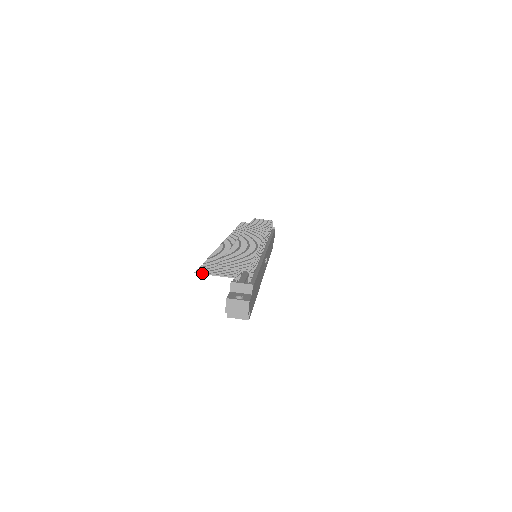
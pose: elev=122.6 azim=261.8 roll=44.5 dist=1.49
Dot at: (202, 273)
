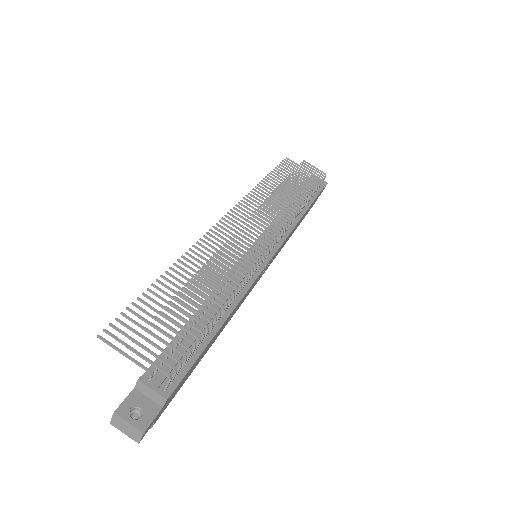
Dot at: (106, 342)
